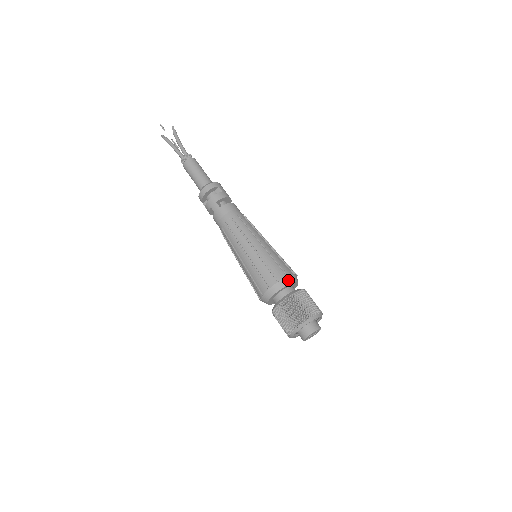
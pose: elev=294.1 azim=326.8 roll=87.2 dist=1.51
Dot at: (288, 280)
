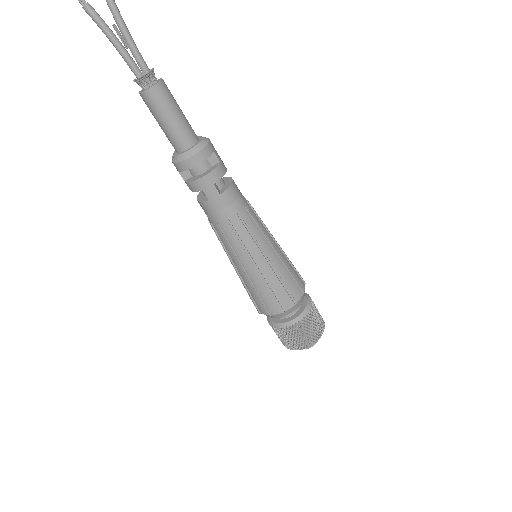
Dot at: (303, 297)
